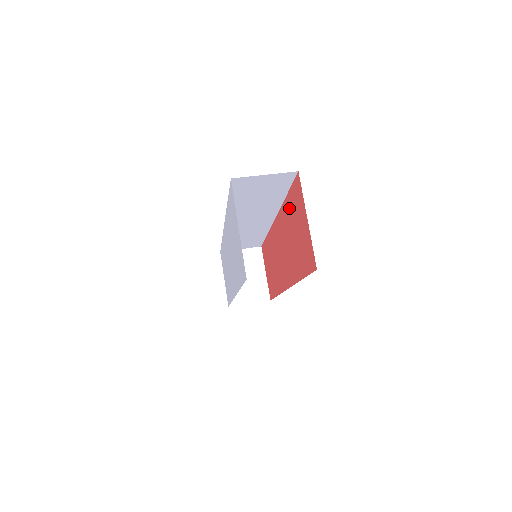
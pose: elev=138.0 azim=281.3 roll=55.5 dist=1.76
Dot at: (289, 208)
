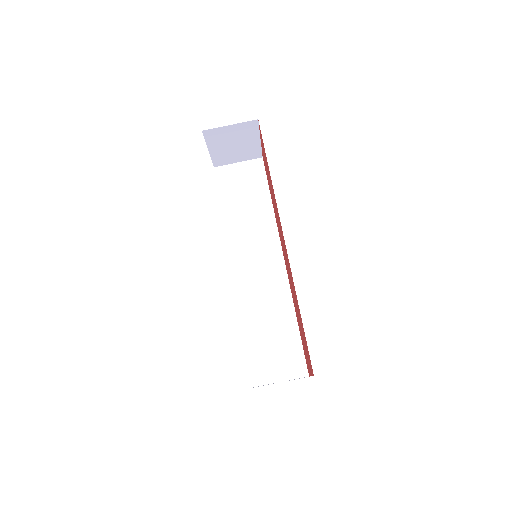
Dot at: occluded
